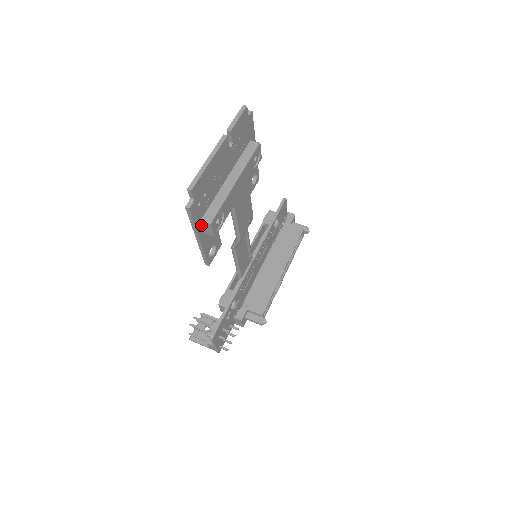
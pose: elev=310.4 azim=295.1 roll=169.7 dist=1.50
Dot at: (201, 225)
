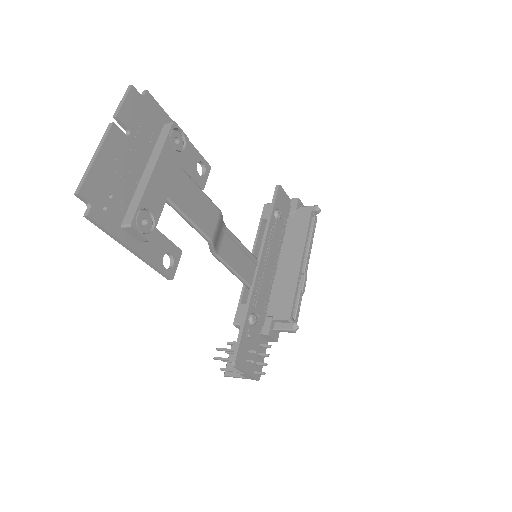
Dot at: (125, 233)
